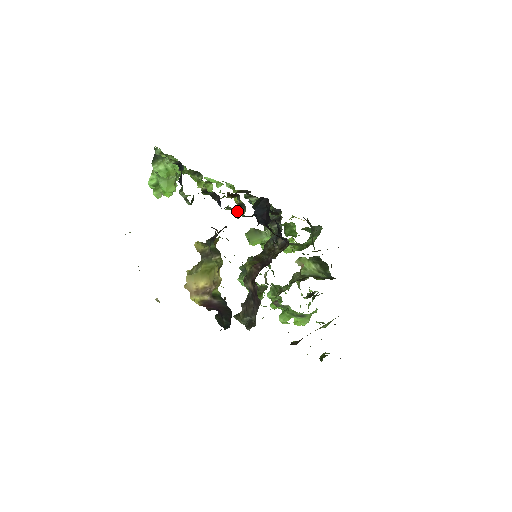
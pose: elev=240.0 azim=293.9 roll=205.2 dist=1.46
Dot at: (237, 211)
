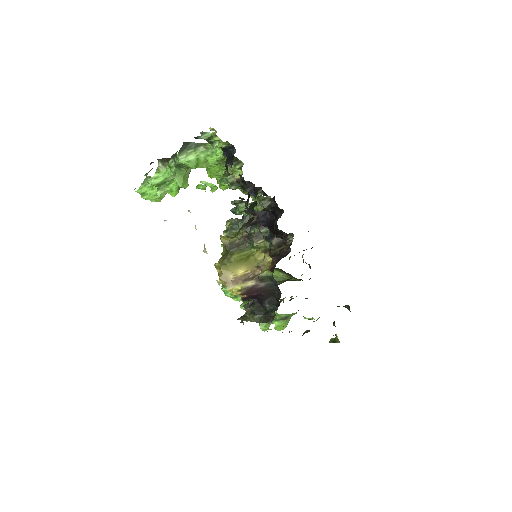
Dot at: (265, 201)
